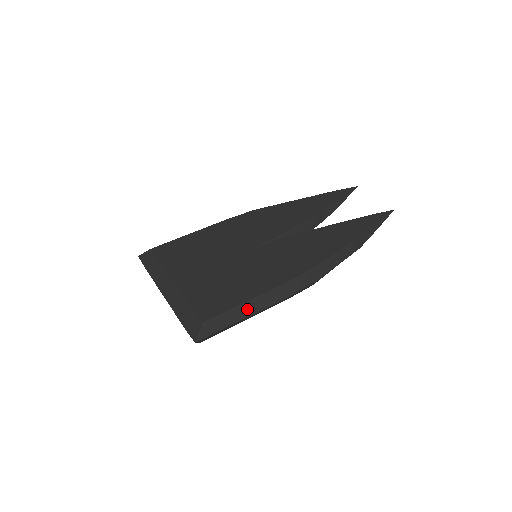
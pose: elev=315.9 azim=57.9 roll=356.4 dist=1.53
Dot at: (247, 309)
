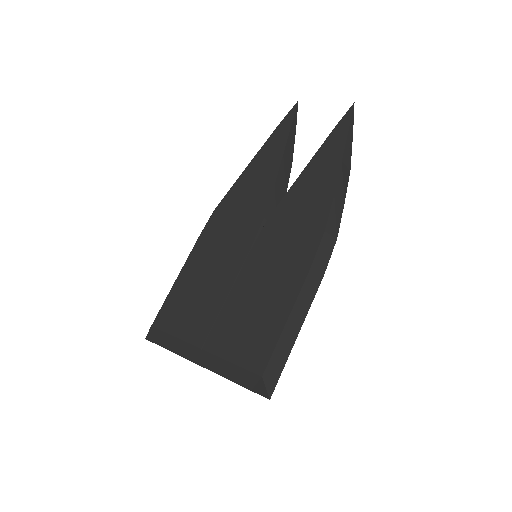
Dot at: (293, 327)
